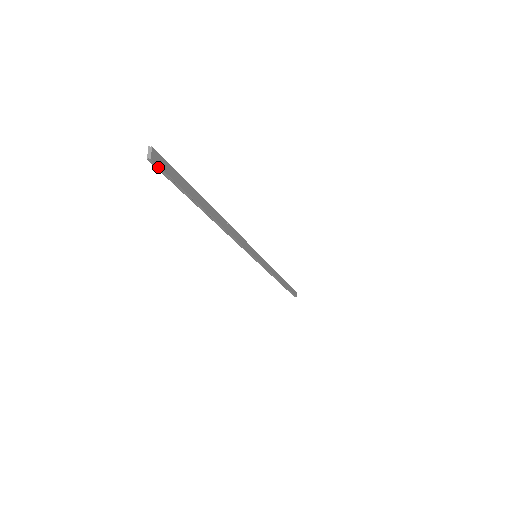
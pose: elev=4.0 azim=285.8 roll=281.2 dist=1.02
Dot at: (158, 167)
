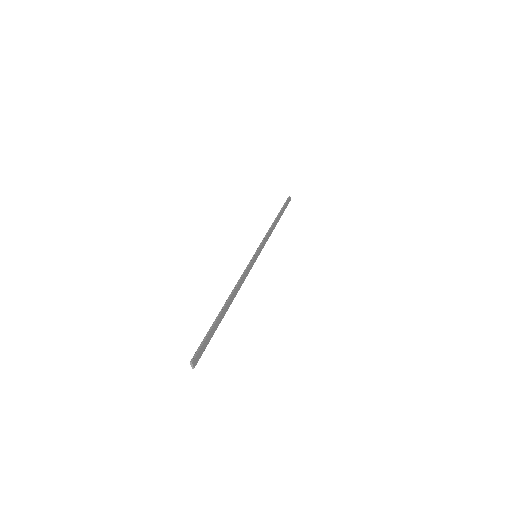
Dot at: (197, 360)
